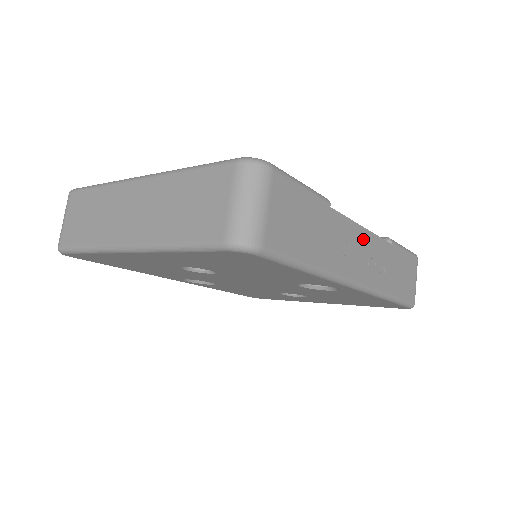
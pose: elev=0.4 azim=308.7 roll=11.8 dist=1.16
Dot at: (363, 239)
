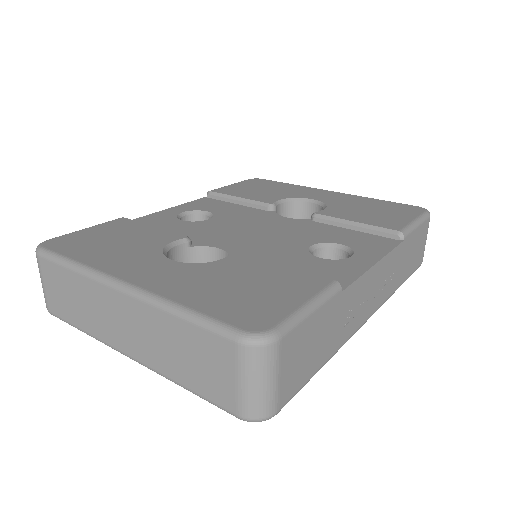
Dot at: (375, 275)
